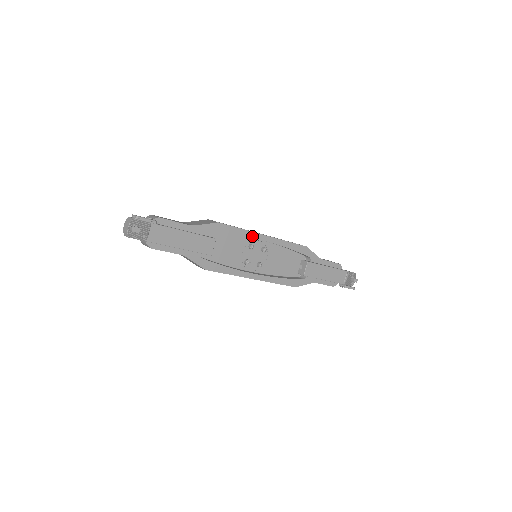
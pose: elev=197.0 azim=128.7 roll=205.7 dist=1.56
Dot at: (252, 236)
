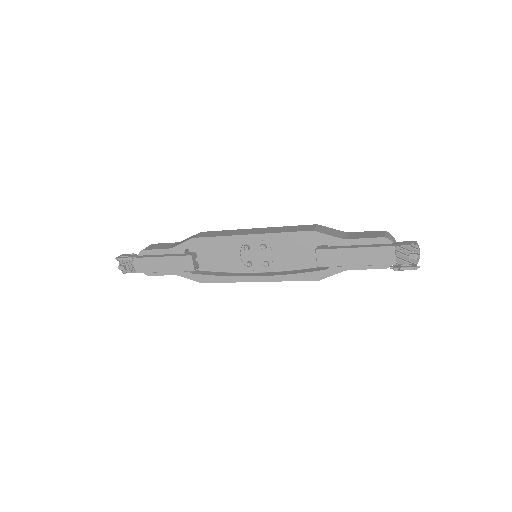
Dot at: (234, 240)
